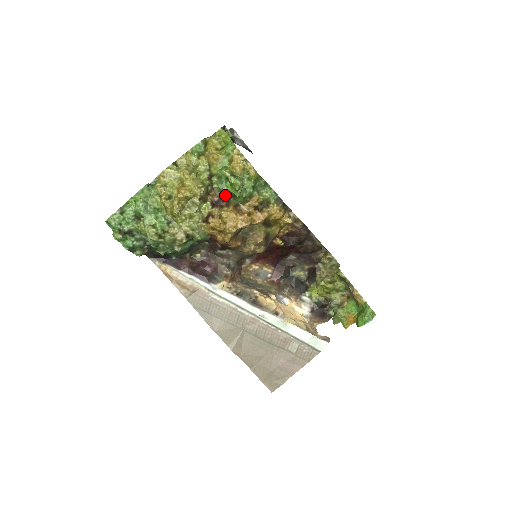
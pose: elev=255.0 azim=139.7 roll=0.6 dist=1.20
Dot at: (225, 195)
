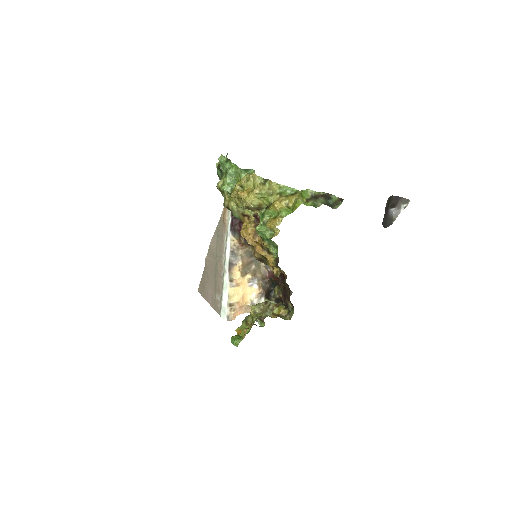
Dot at: occluded
